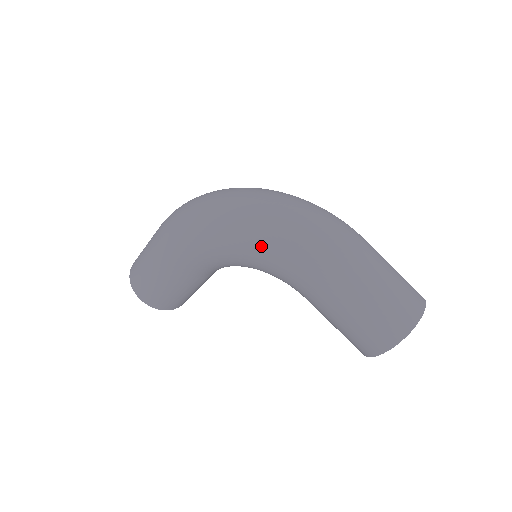
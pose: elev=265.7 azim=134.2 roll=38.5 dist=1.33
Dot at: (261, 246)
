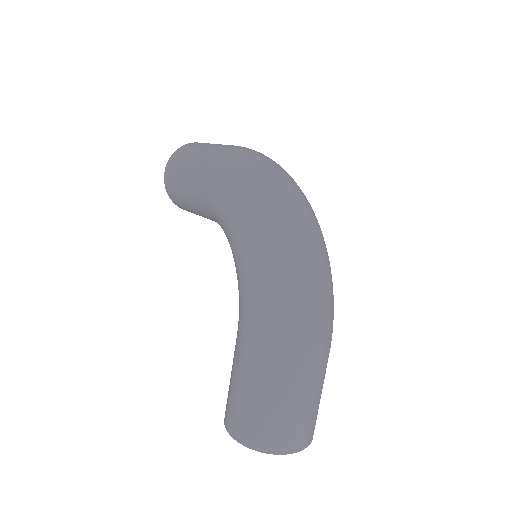
Dot at: (250, 262)
